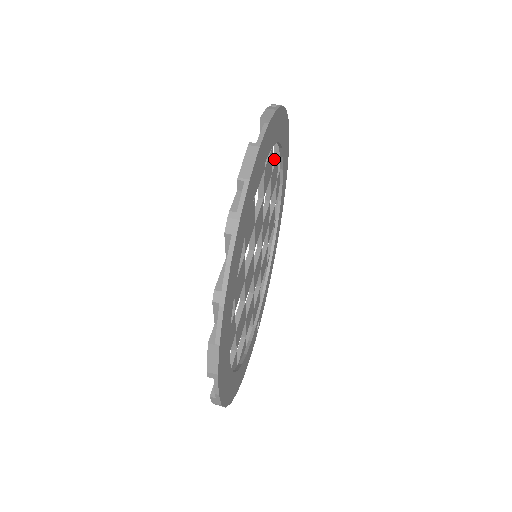
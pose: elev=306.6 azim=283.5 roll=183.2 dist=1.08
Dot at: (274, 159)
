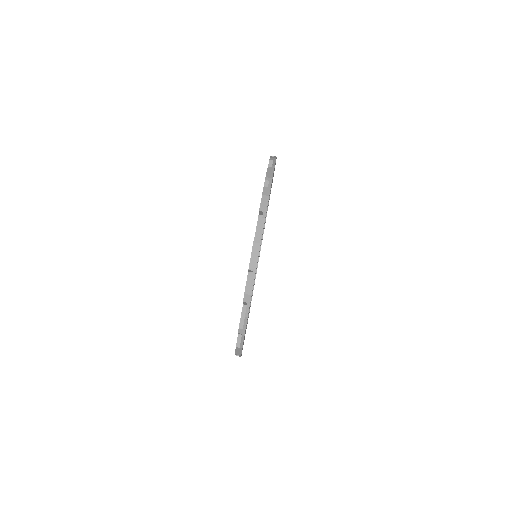
Dot at: occluded
